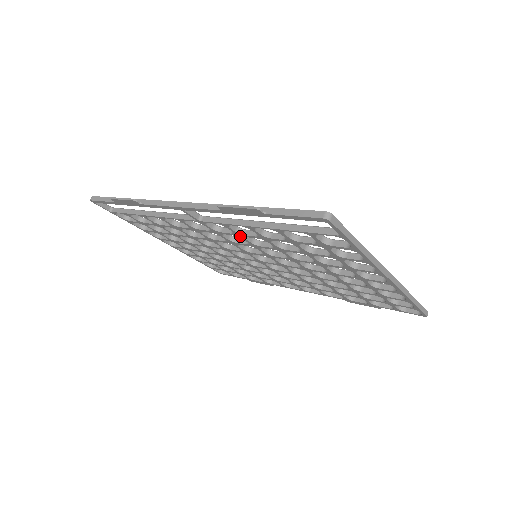
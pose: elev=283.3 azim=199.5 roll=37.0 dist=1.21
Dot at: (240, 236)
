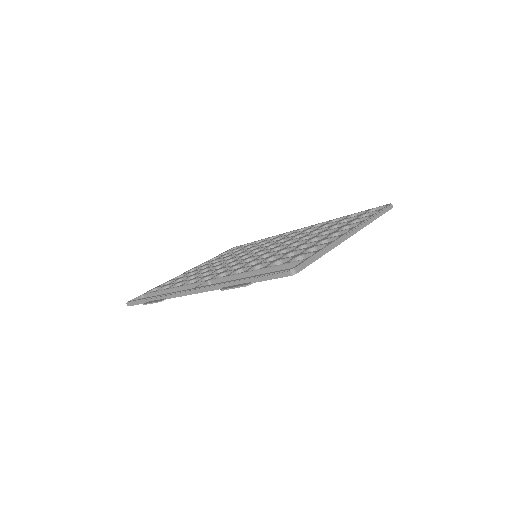
Dot at: occluded
